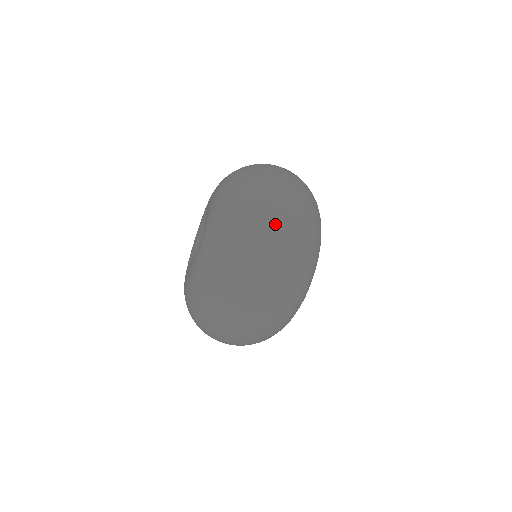
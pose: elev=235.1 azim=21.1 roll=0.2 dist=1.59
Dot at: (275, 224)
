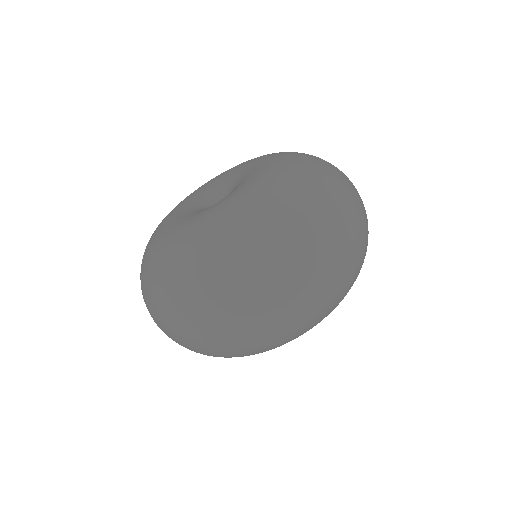
Dot at: (357, 210)
